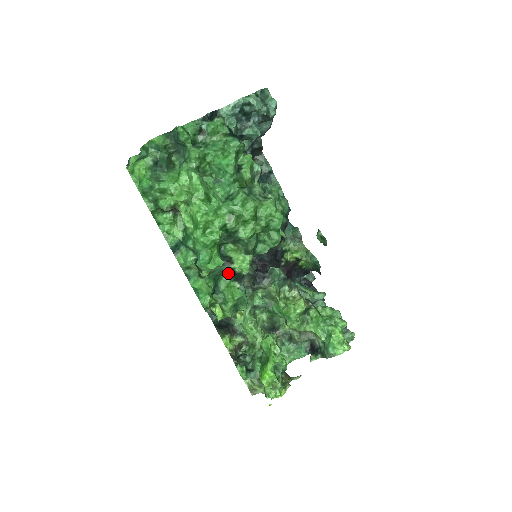
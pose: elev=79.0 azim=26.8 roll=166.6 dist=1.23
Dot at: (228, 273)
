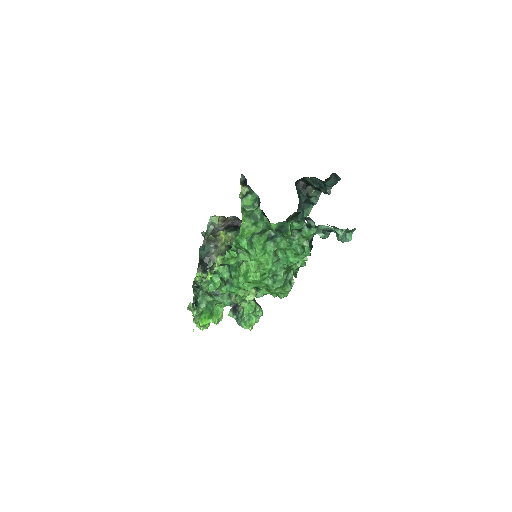
Dot at: occluded
